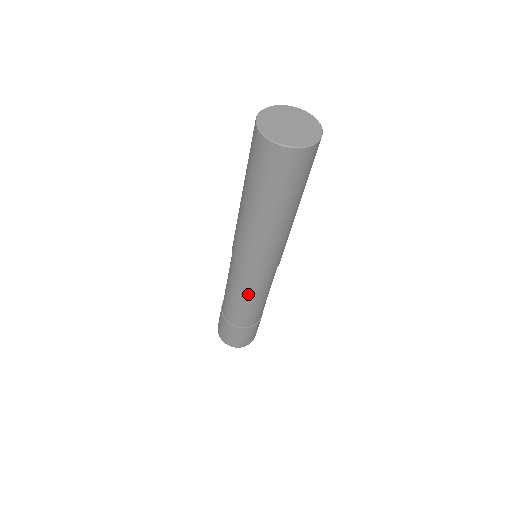
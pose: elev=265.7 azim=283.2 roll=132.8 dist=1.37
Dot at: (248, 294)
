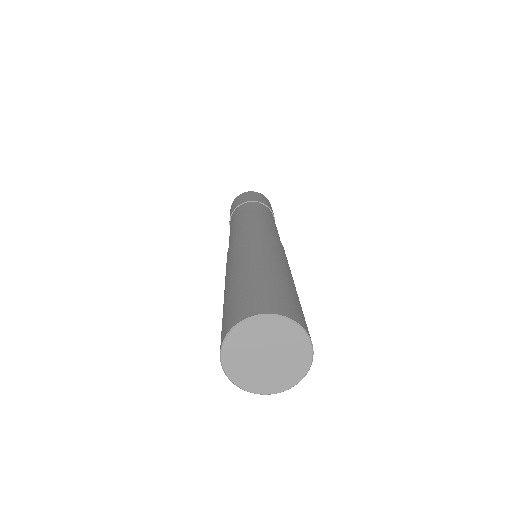
Dot at: occluded
